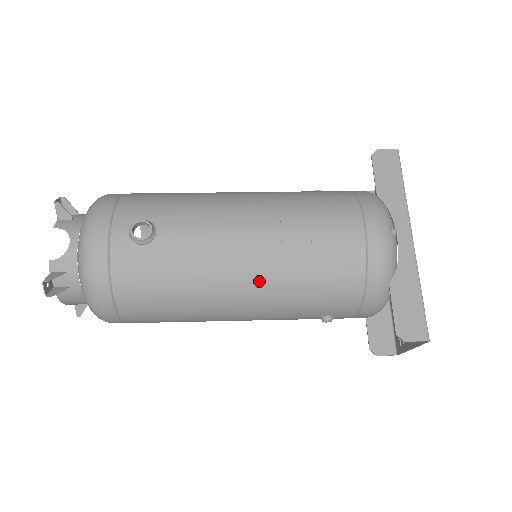
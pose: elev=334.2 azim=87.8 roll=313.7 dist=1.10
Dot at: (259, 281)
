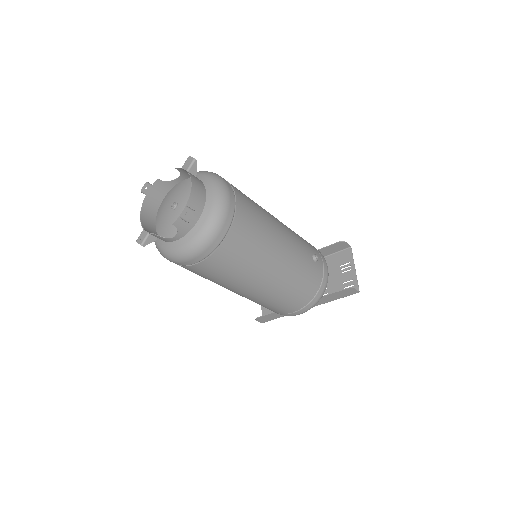
Dot at: occluded
